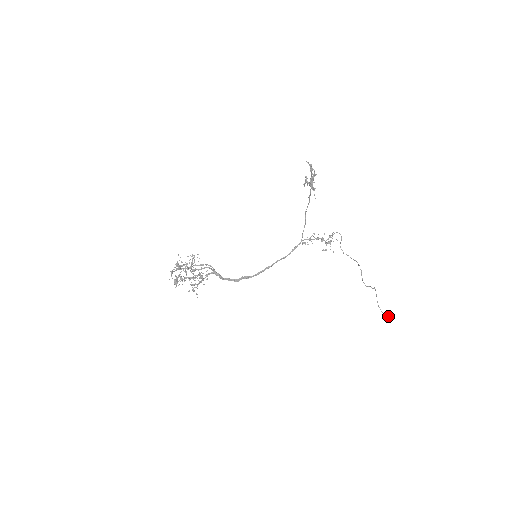
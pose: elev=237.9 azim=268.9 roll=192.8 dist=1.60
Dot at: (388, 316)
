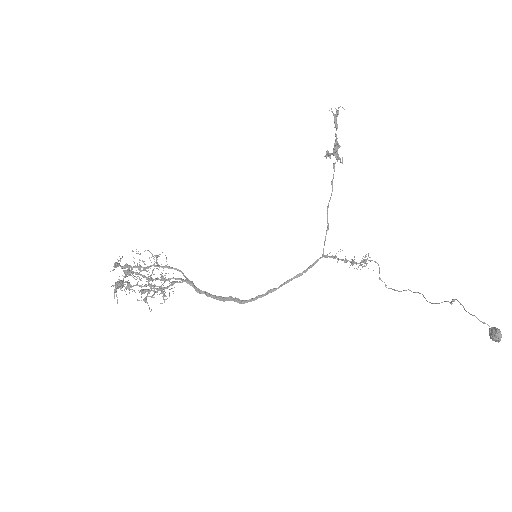
Dot at: (495, 327)
